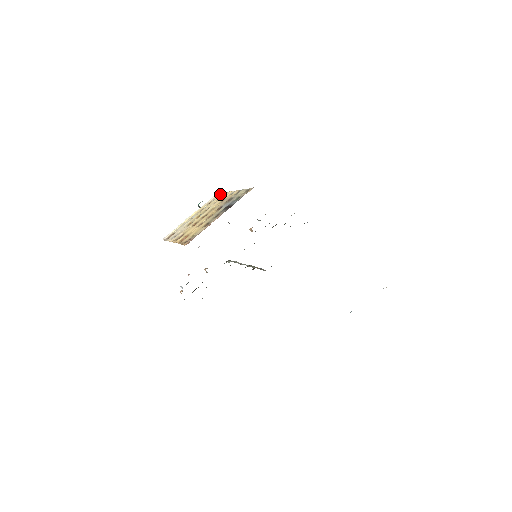
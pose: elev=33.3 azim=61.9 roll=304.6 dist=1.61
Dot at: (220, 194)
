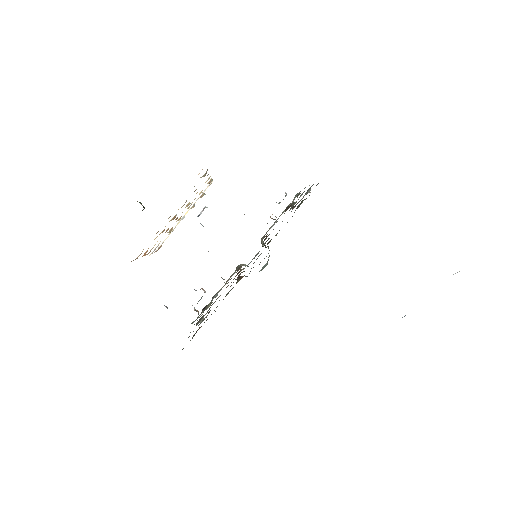
Dot at: occluded
